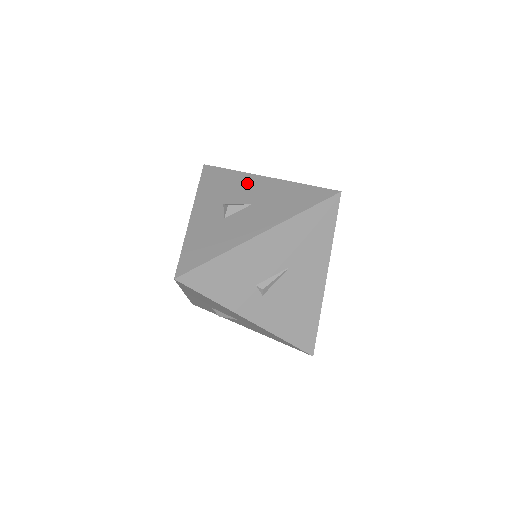
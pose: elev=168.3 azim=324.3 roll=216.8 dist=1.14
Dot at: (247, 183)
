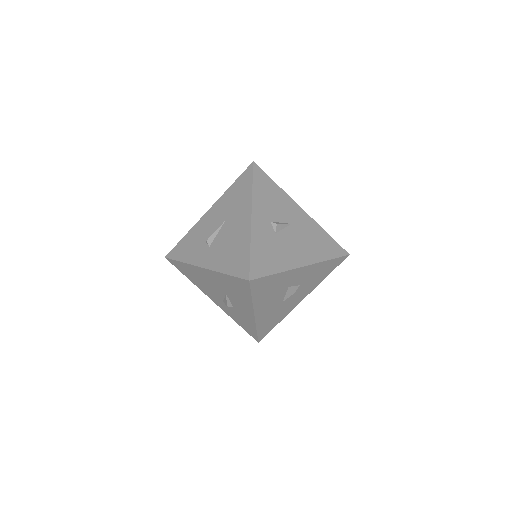
Dot at: occluded
